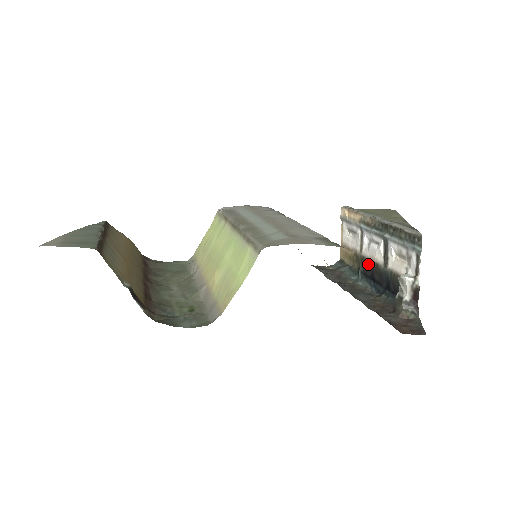
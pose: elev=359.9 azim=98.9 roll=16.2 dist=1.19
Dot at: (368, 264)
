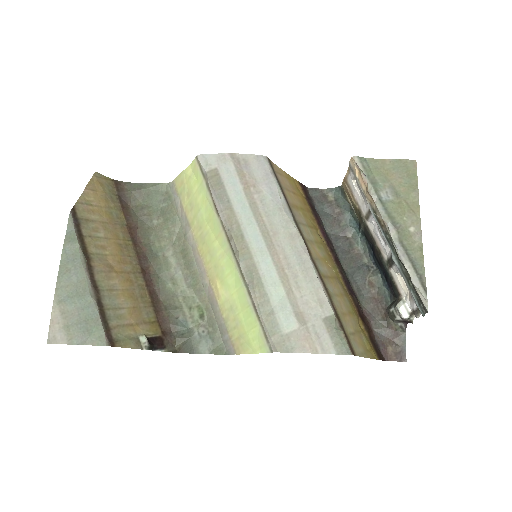
Dot at: (371, 239)
